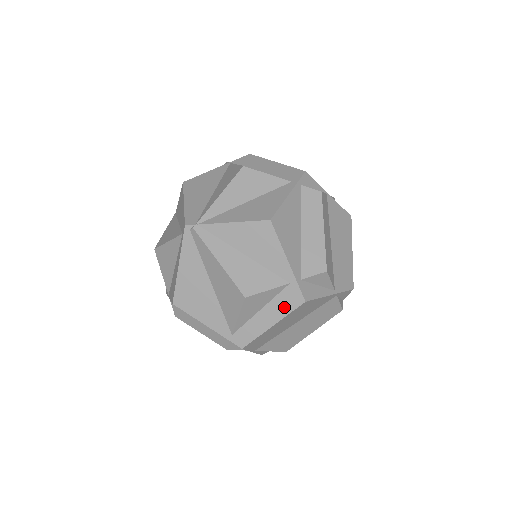
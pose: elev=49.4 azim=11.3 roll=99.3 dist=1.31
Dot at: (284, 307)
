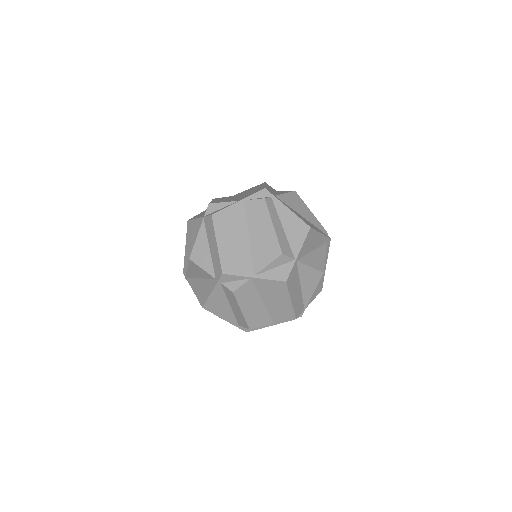
Dot at: occluded
